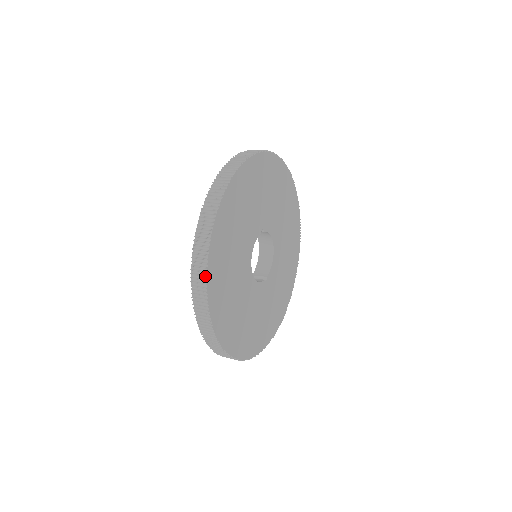
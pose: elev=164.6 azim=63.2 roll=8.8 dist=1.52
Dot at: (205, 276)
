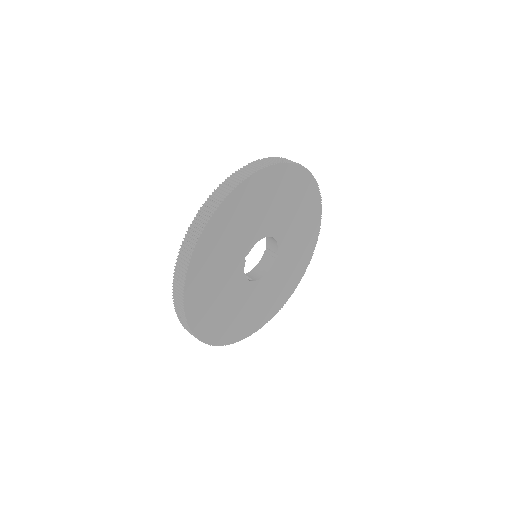
Dot at: occluded
